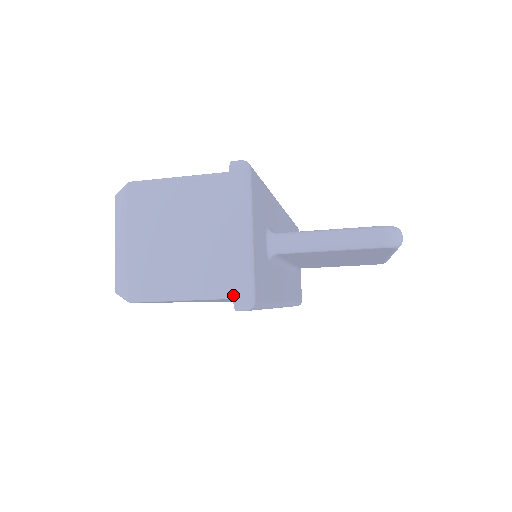
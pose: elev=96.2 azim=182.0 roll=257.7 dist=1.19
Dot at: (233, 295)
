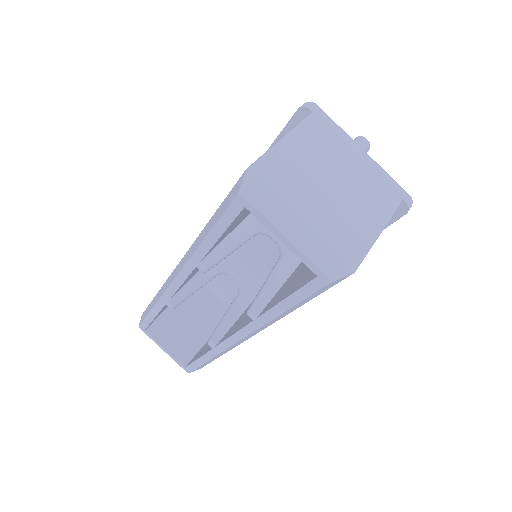
Dot at: (402, 198)
